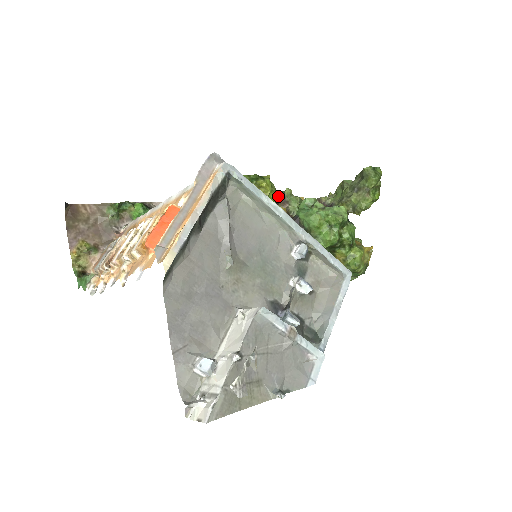
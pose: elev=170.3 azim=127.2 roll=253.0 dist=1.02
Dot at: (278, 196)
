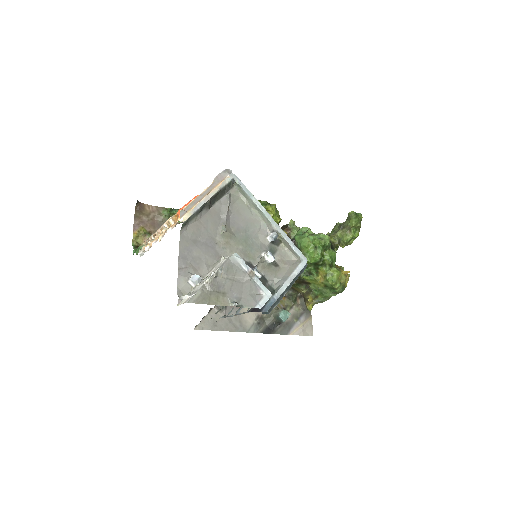
Dot at: (280, 219)
